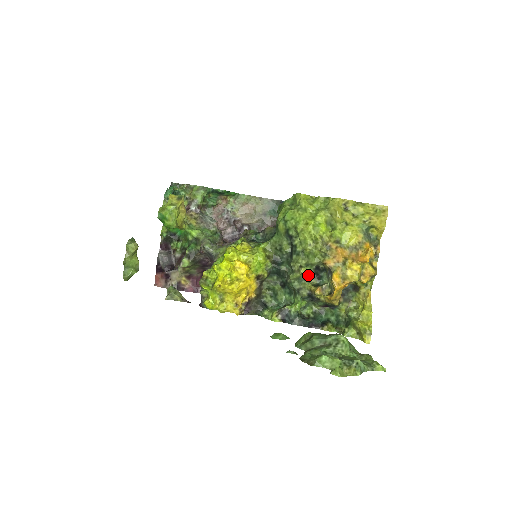
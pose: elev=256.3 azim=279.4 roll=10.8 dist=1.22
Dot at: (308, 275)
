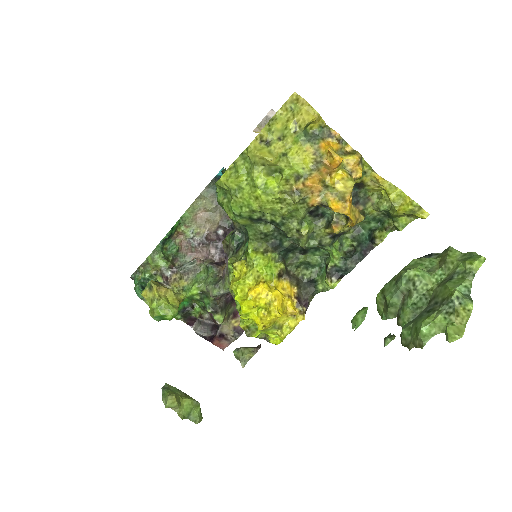
Dot at: (311, 226)
